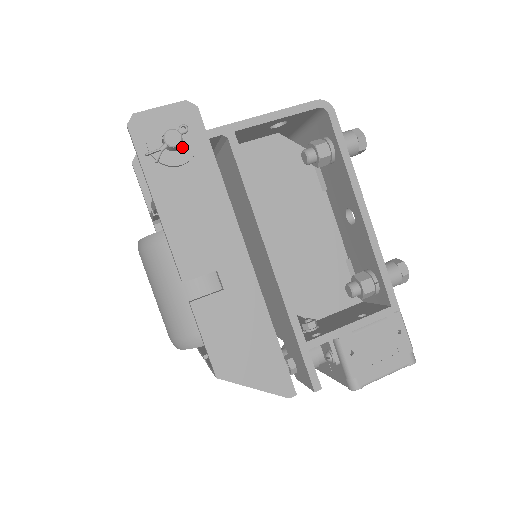
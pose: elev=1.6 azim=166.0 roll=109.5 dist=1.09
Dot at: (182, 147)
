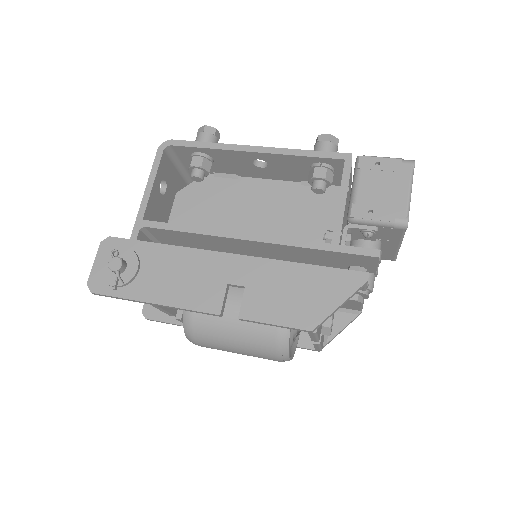
Dot at: (127, 262)
